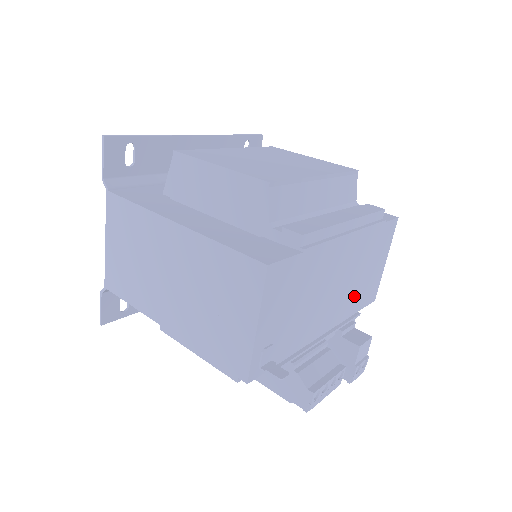
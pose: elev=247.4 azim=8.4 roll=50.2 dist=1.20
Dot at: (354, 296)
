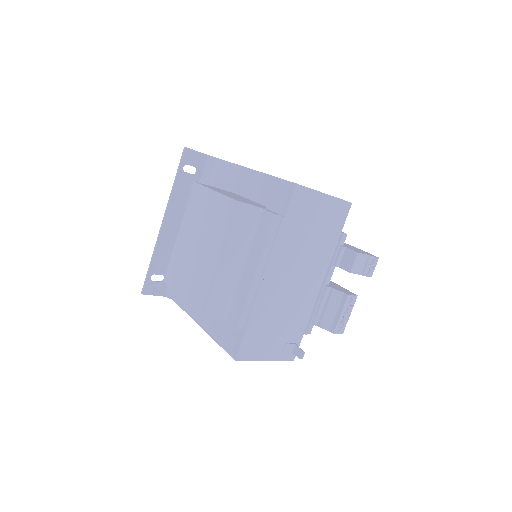
Dot at: (322, 246)
